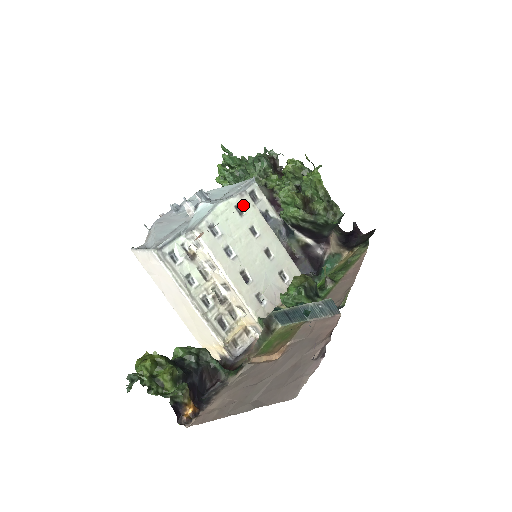
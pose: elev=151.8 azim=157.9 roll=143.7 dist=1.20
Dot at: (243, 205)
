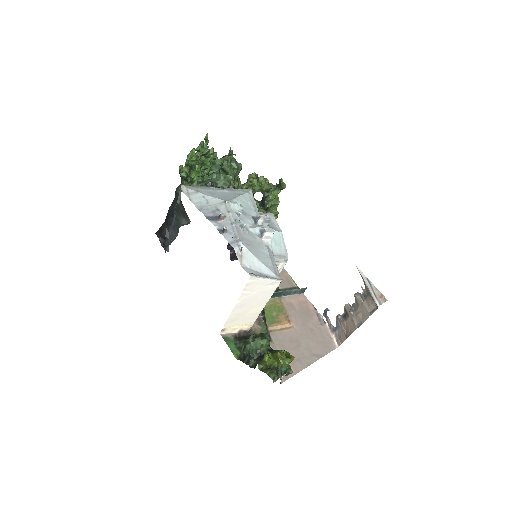
Dot at: occluded
